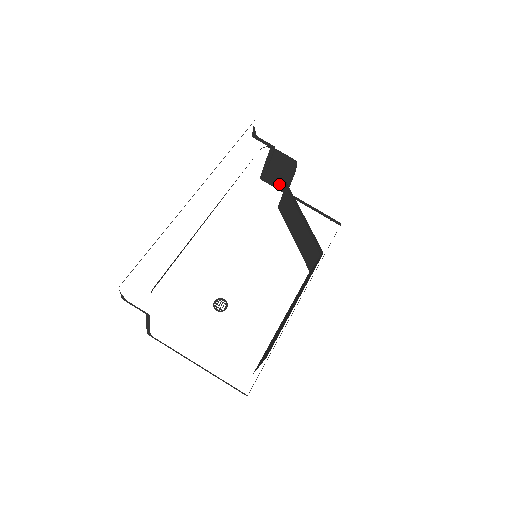
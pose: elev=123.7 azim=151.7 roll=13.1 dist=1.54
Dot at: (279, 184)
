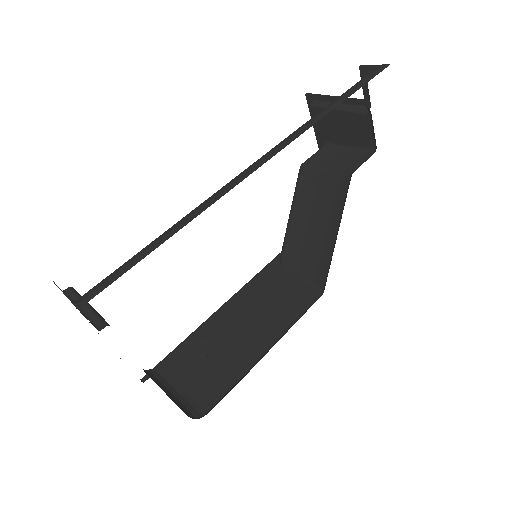
Dot at: (323, 129)
